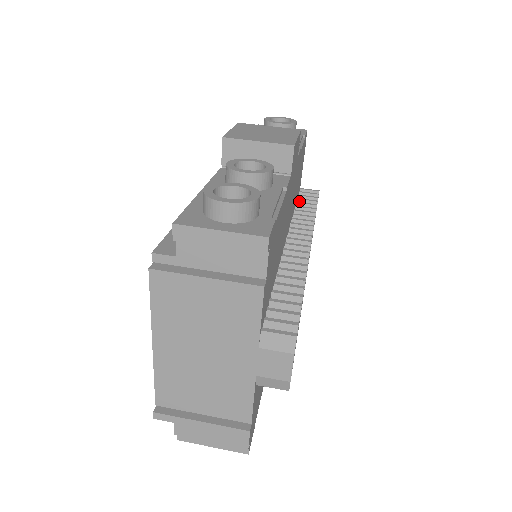
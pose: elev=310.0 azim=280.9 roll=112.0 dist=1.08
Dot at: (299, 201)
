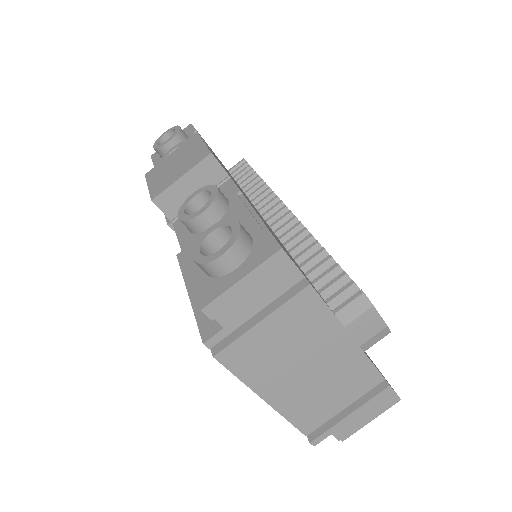
Dot at: (239, 182)
